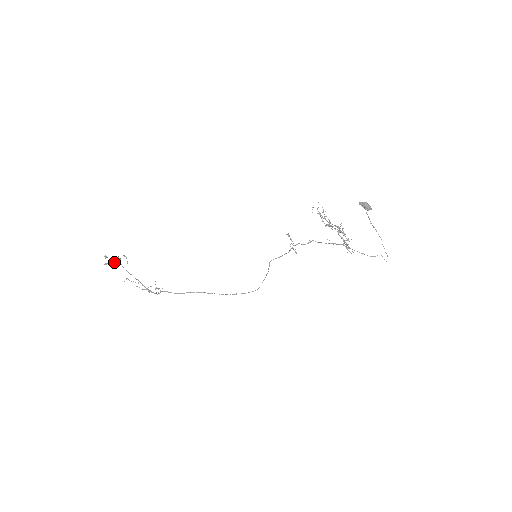
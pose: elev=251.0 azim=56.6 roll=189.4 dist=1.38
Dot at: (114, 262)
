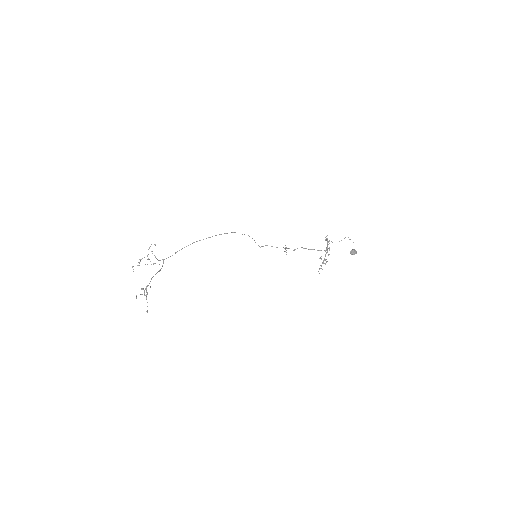
Dot at: occluded
